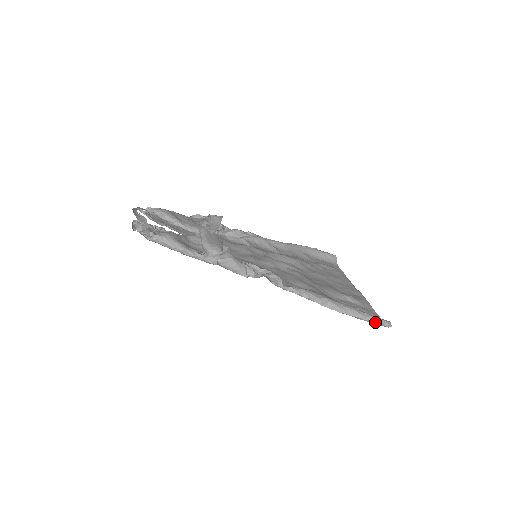
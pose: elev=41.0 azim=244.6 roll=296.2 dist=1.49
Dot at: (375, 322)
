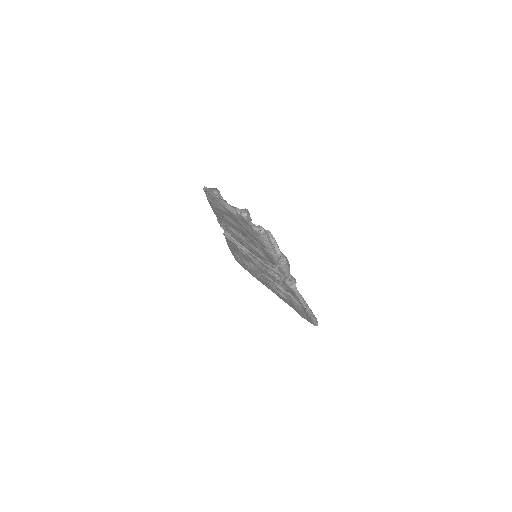
Dot at: (315, 322)
